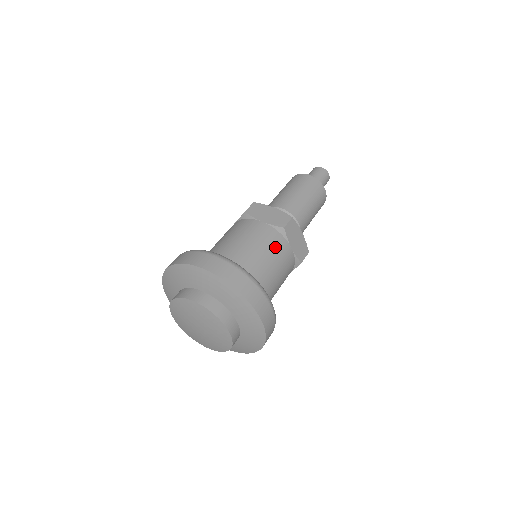
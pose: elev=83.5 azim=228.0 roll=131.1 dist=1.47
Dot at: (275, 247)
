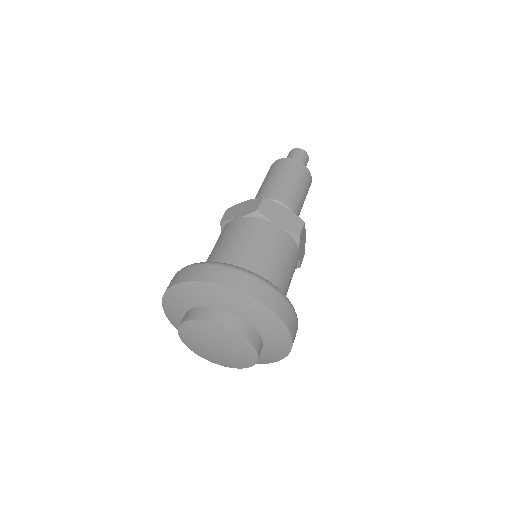
Dot at: (291, 257)
